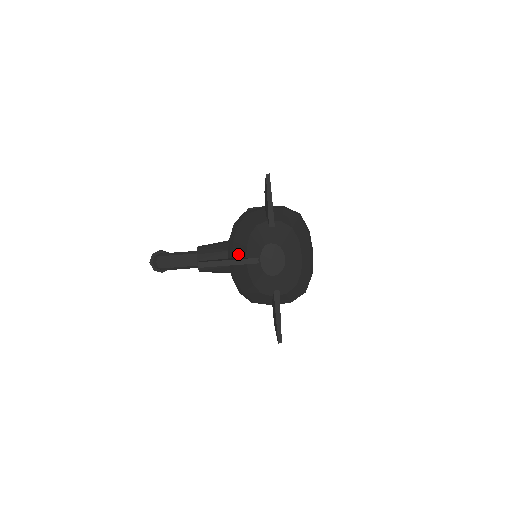
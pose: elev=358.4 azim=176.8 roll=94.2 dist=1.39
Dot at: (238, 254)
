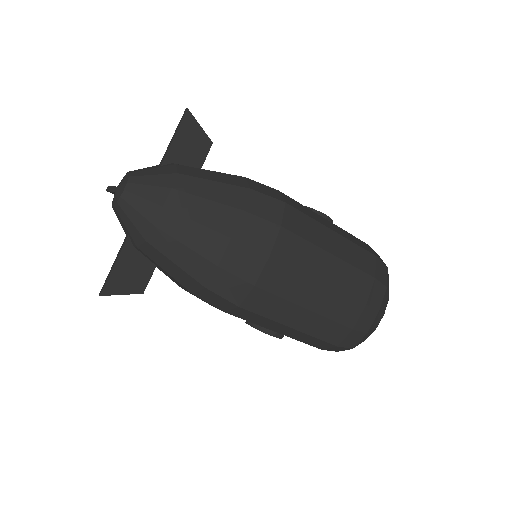
Dot at: occluded
